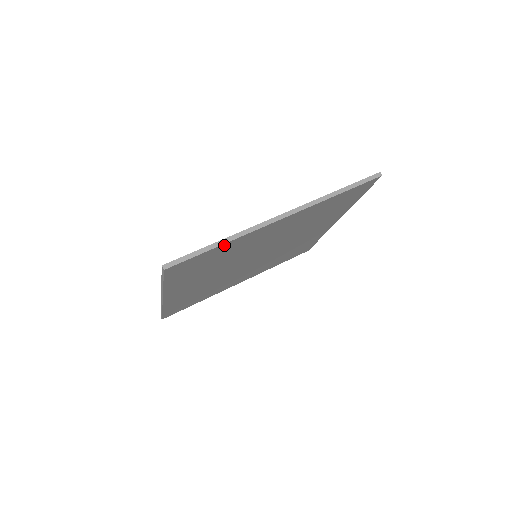
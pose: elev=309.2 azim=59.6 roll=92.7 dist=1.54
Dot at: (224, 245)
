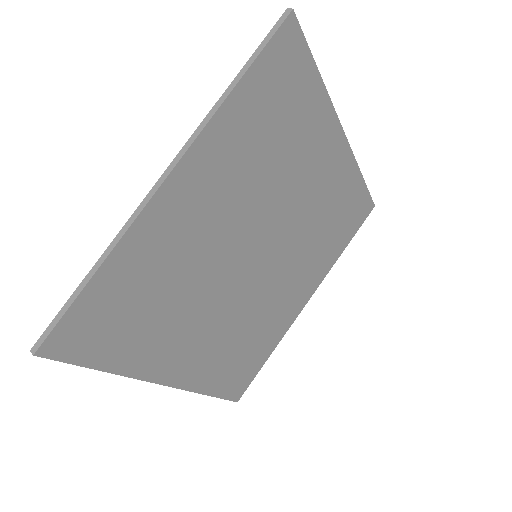
Dot at: (107, 269)
